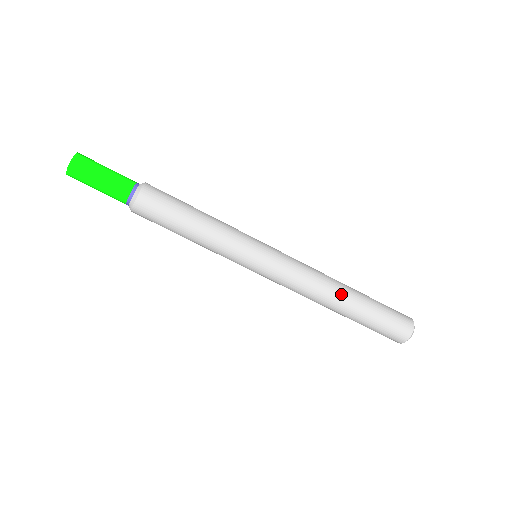
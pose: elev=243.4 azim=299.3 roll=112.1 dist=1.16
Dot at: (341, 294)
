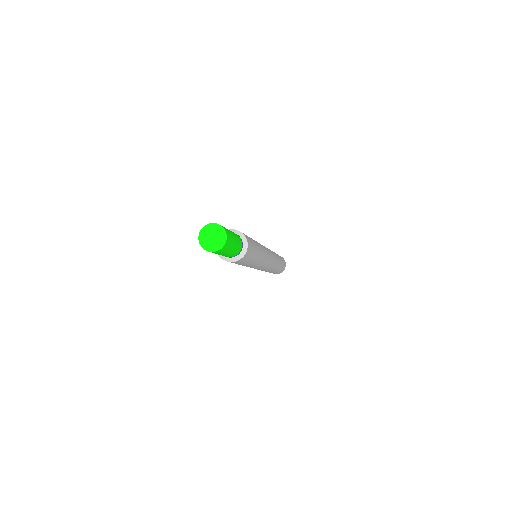
Dot at: occluded
